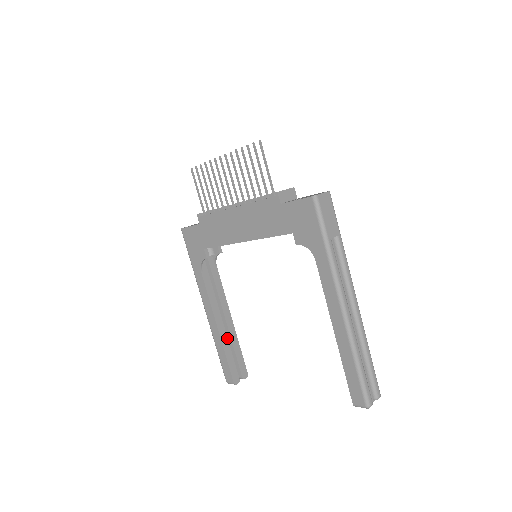
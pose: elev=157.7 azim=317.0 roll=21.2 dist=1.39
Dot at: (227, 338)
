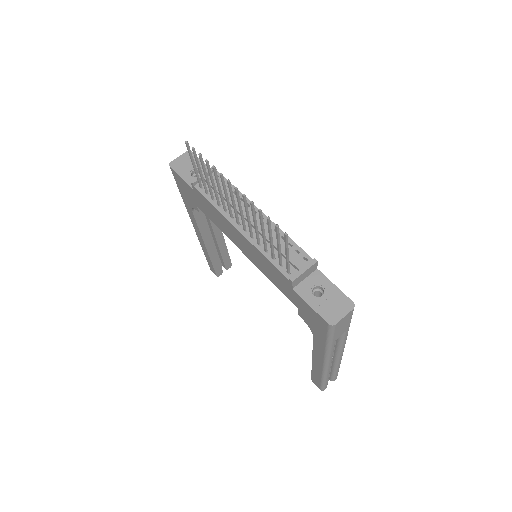
Dot at: (215, 250)
